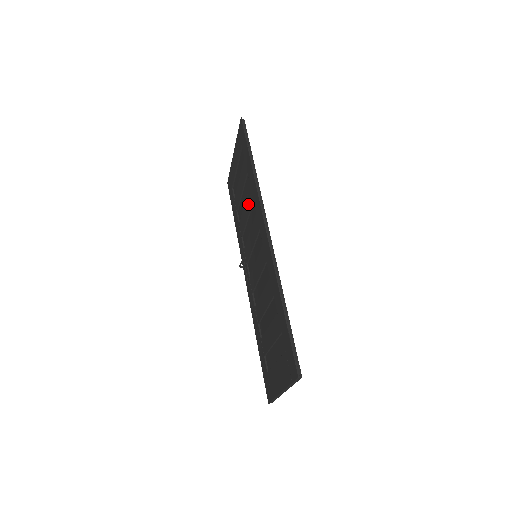
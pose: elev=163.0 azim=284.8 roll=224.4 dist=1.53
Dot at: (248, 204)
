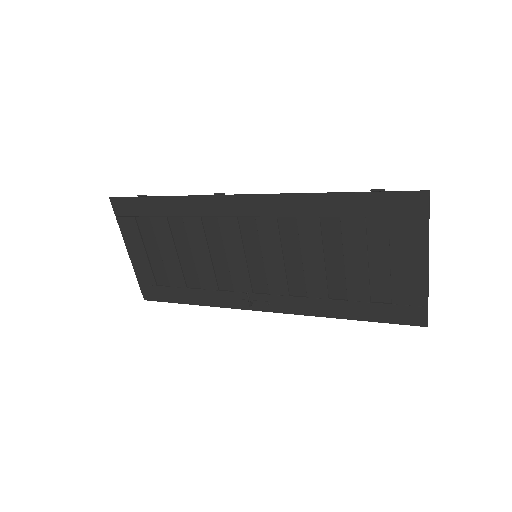
Dot at: (197, 238)
